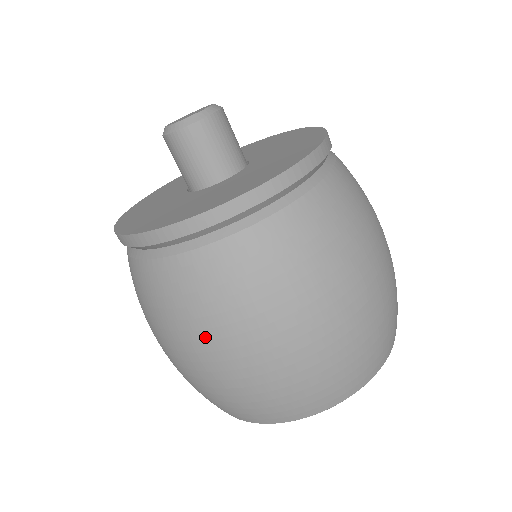
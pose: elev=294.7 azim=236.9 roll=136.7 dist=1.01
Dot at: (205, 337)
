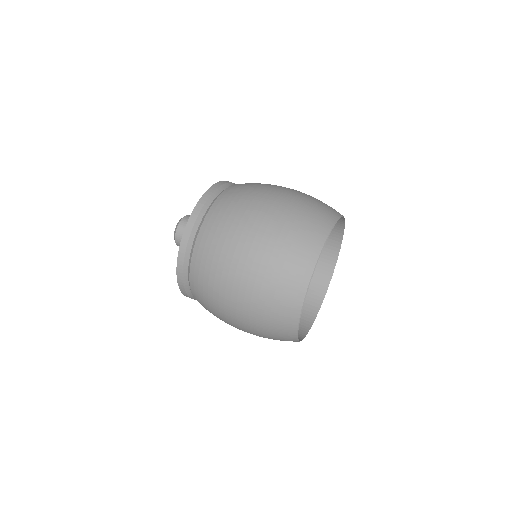
Dot at: (226, 274)
